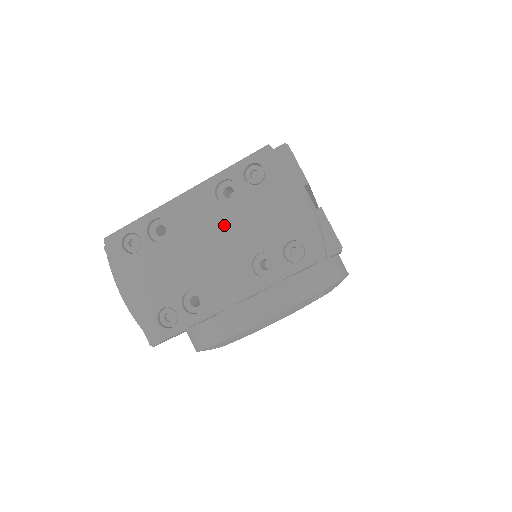
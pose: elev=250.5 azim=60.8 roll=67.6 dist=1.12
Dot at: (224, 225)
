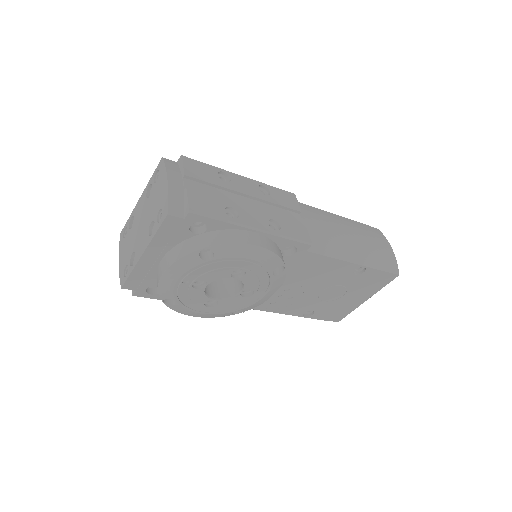
Dot at: (146, 210)
